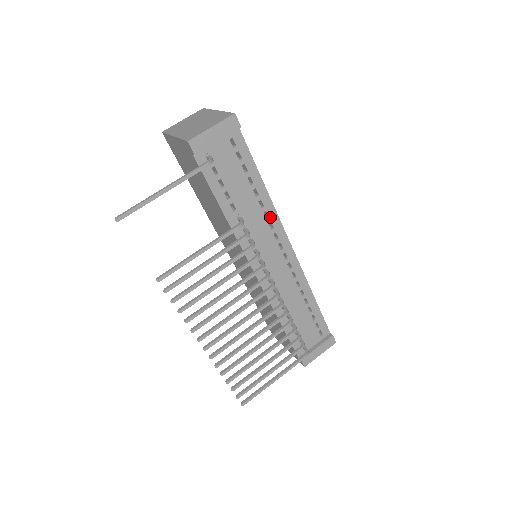
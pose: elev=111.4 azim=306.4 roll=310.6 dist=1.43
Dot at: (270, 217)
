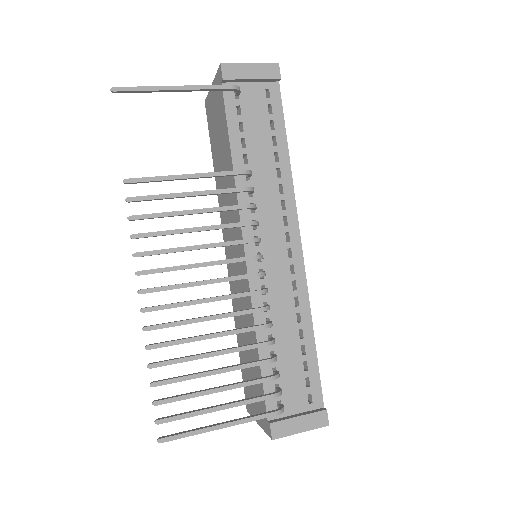
Dot at: (285, 194)
